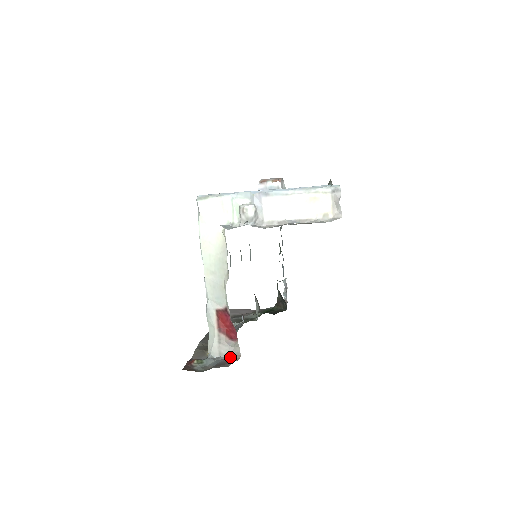
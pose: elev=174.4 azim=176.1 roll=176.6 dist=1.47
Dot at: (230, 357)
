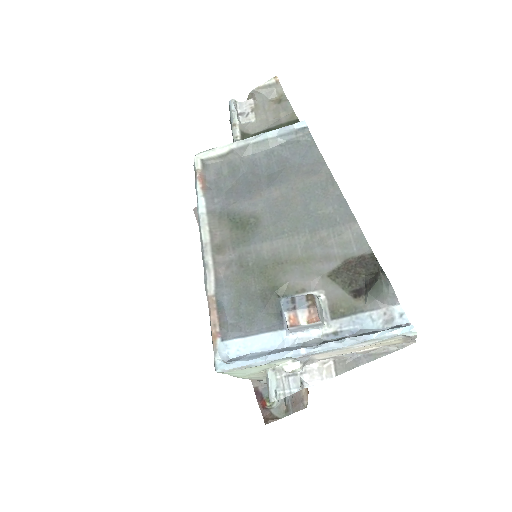
Dot at: occluded
